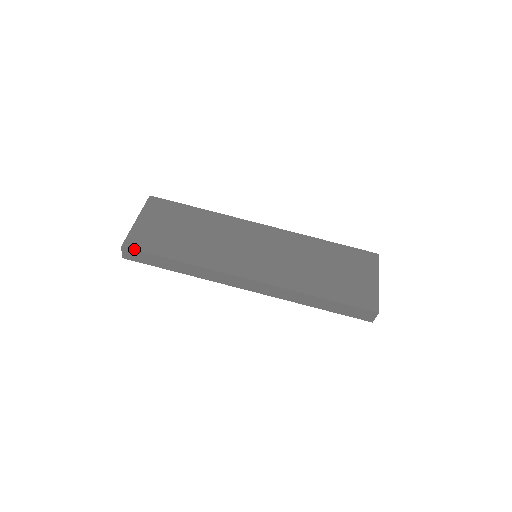
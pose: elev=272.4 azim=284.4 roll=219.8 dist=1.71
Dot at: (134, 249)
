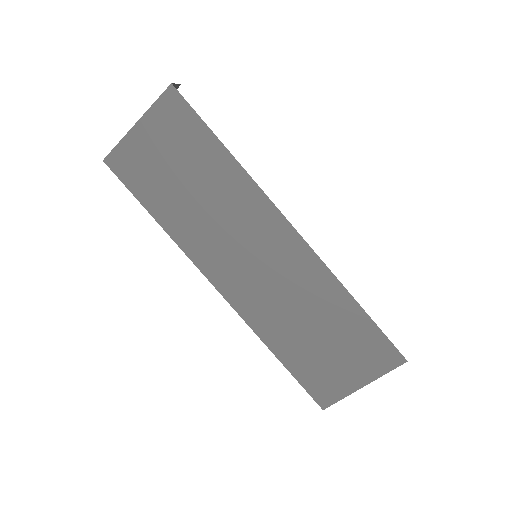
Dot at: (115, 173)
